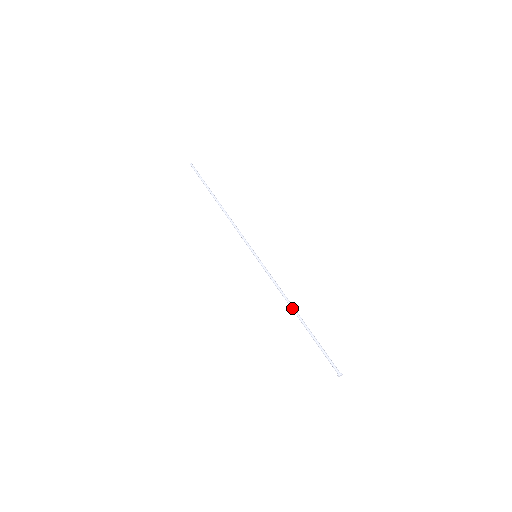
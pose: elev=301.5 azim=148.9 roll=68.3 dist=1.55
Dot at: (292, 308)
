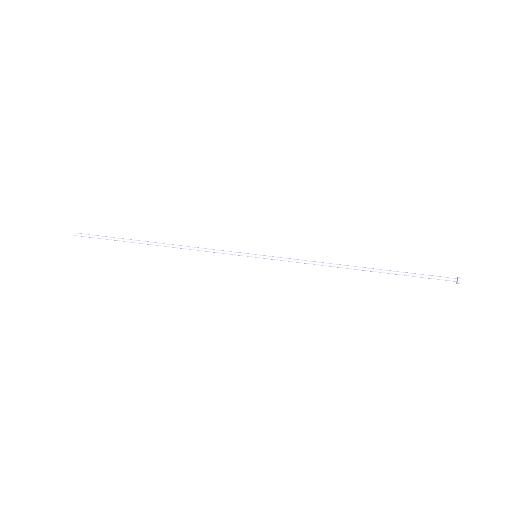
Dot at: (348, 268)
